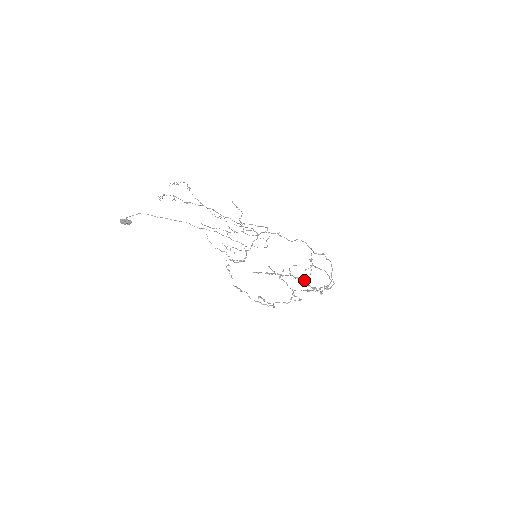
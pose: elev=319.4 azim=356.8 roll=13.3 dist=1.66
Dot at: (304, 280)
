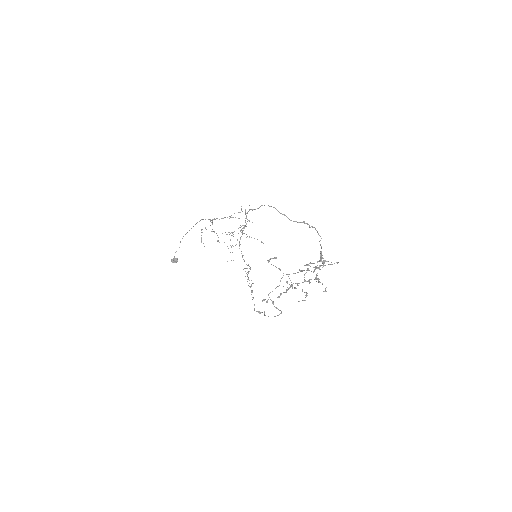
Dot at: (315, 279)
